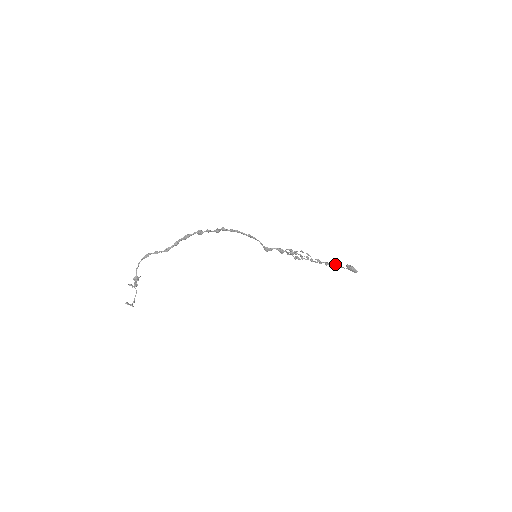
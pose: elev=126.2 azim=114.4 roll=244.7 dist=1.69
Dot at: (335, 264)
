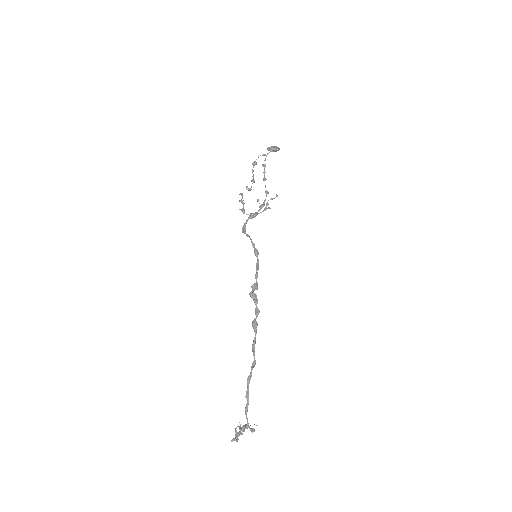
Dot at: occluded
